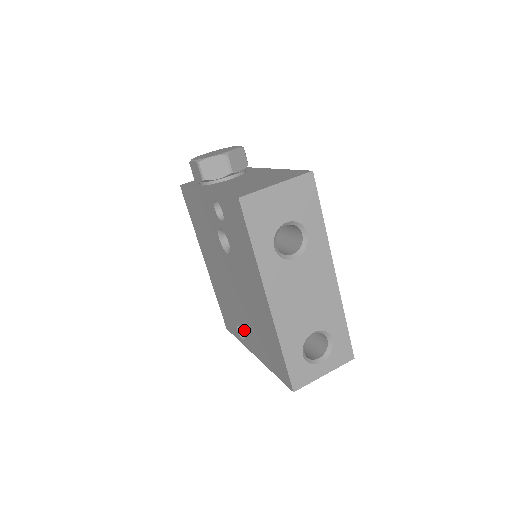
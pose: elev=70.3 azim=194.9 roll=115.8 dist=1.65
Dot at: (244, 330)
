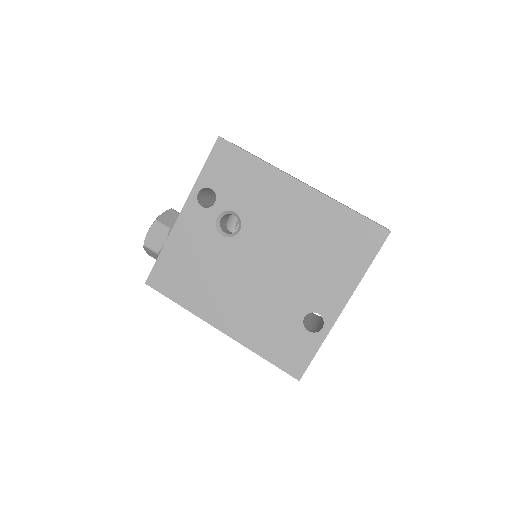
Dot at: (312, 302)
